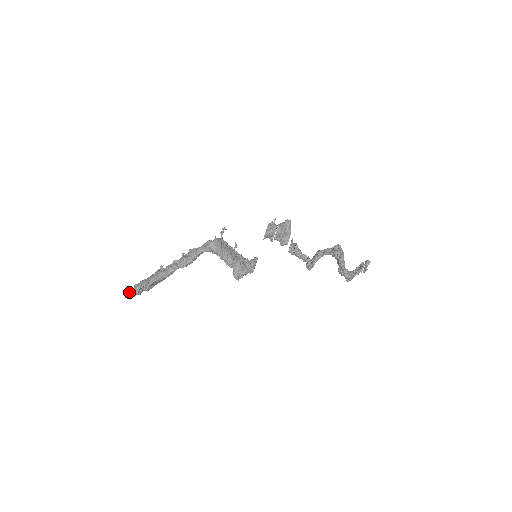
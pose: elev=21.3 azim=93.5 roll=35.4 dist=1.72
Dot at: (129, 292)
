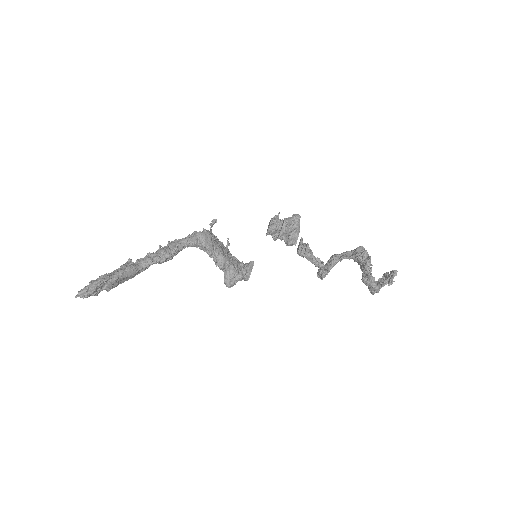
Dot at: (81, 290)
